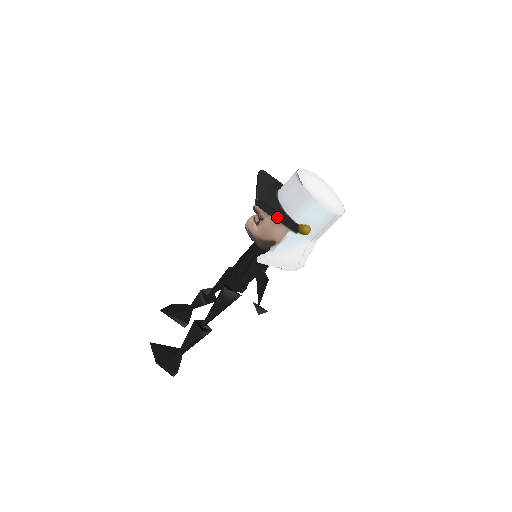
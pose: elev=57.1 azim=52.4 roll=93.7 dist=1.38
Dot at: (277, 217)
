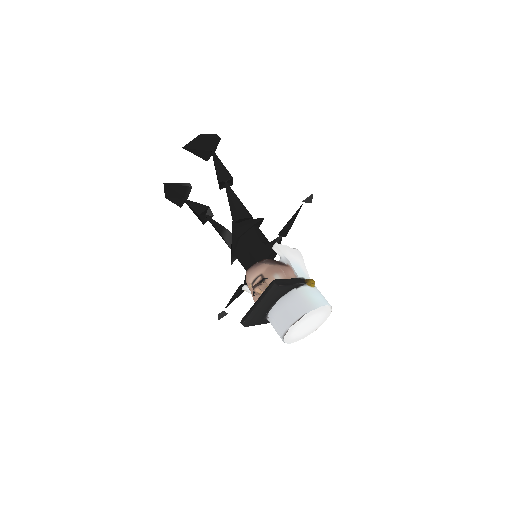
Dot at: occluded
